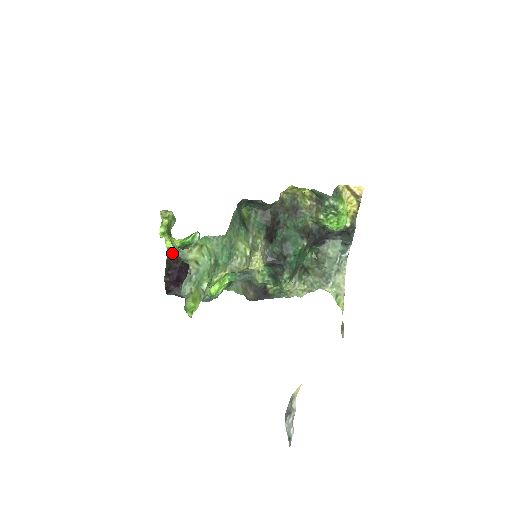
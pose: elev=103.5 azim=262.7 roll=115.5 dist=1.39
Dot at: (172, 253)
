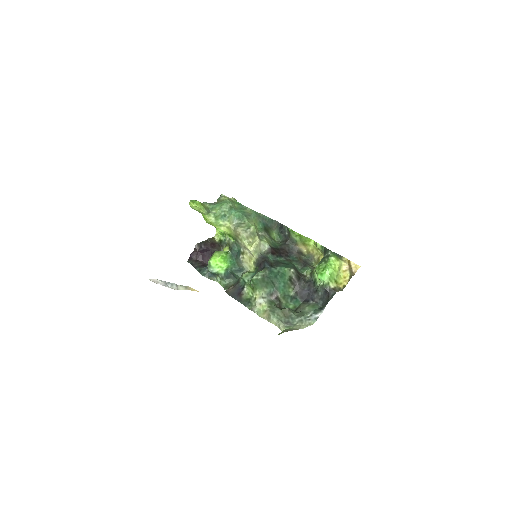
Dot at: (215, 241)
